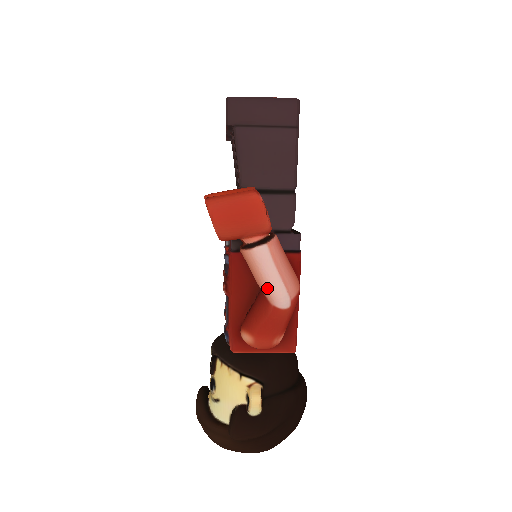
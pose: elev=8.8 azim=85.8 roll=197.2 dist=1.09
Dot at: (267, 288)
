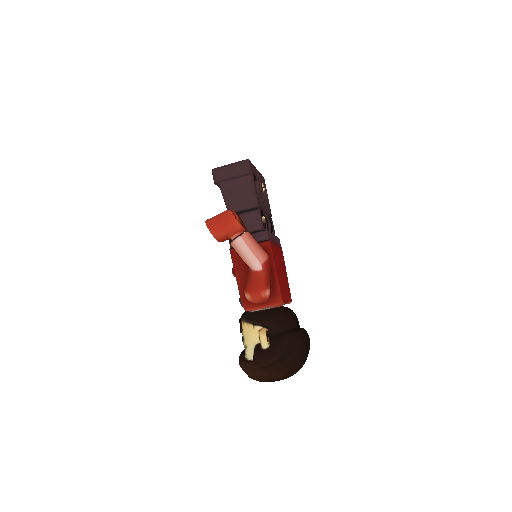
Dot at: (247, 260)
